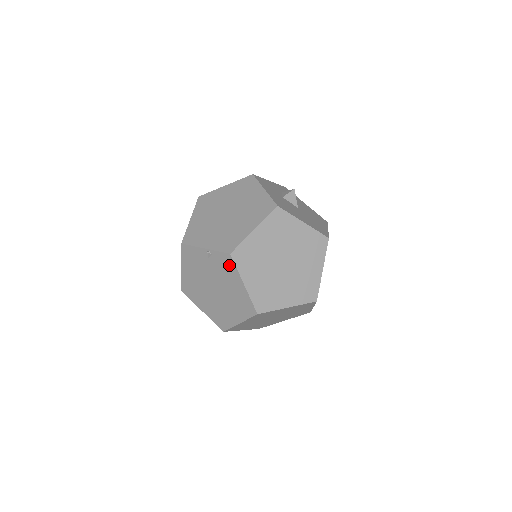
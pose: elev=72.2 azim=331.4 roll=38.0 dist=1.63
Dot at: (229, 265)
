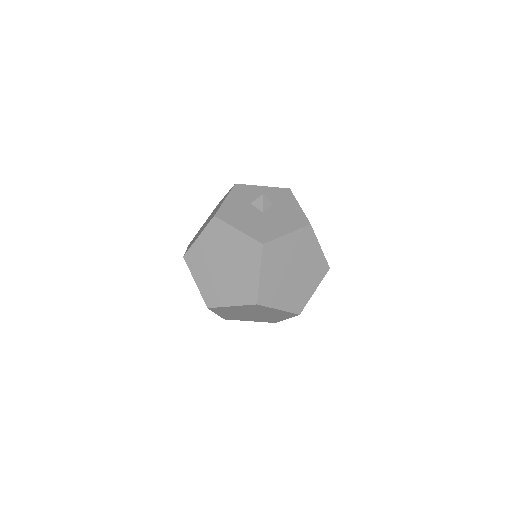
Dot at: occluded
